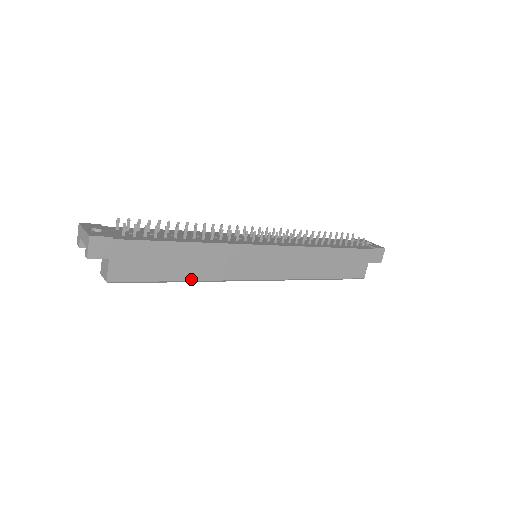
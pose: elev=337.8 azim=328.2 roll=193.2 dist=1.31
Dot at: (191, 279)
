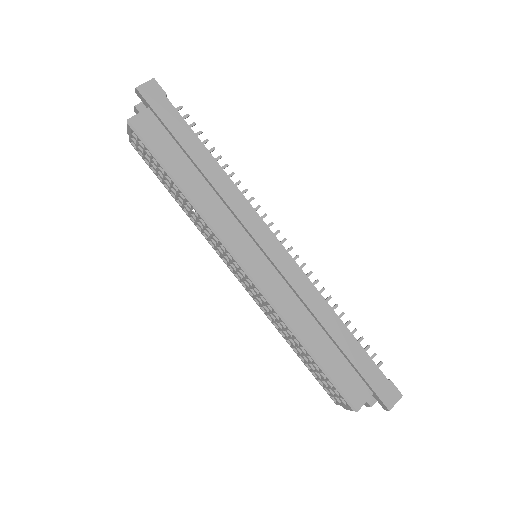
Dot at: (187, 192)
